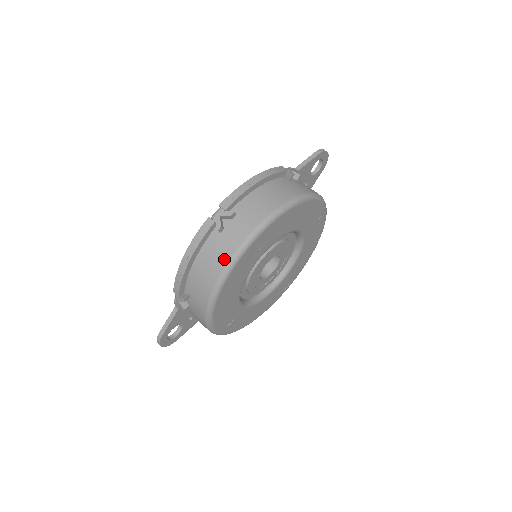
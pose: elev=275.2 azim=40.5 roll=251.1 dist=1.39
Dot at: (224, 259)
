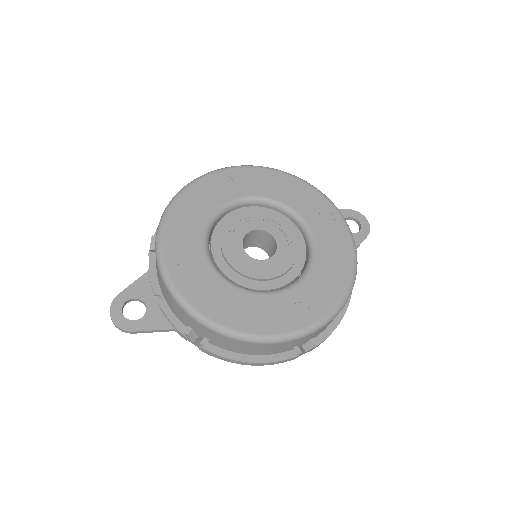
Dot at: occluded
